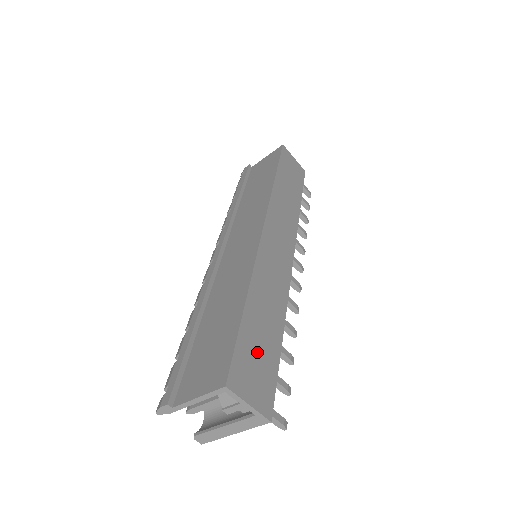
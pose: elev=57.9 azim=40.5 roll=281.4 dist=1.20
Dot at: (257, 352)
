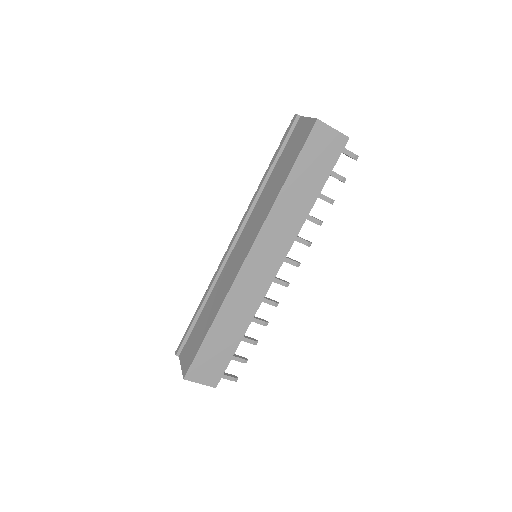
Dot at: (213, 356)
